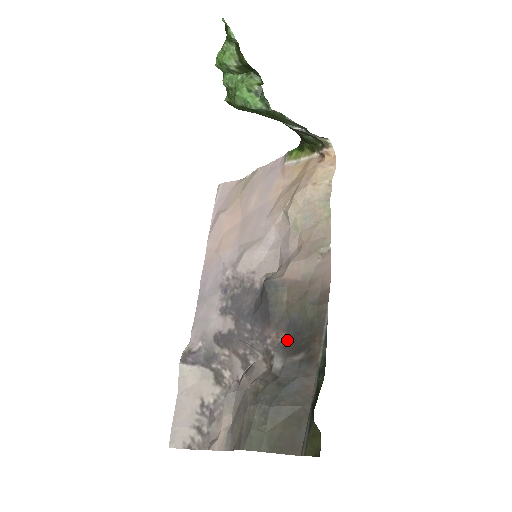
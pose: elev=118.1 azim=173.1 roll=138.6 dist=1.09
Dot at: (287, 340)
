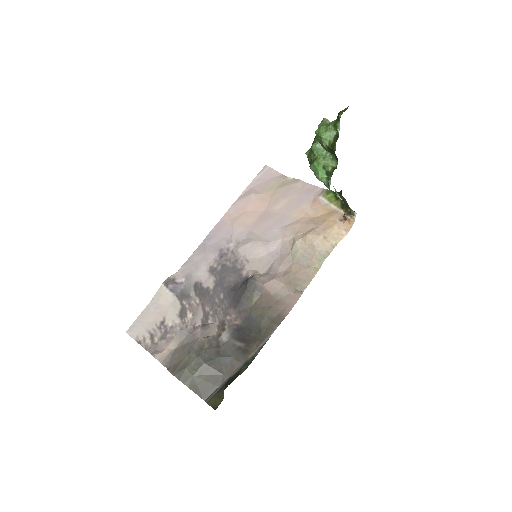
Dot at: (240, 327)
